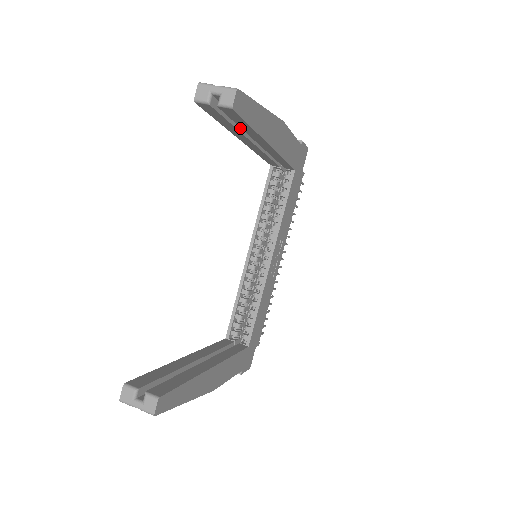
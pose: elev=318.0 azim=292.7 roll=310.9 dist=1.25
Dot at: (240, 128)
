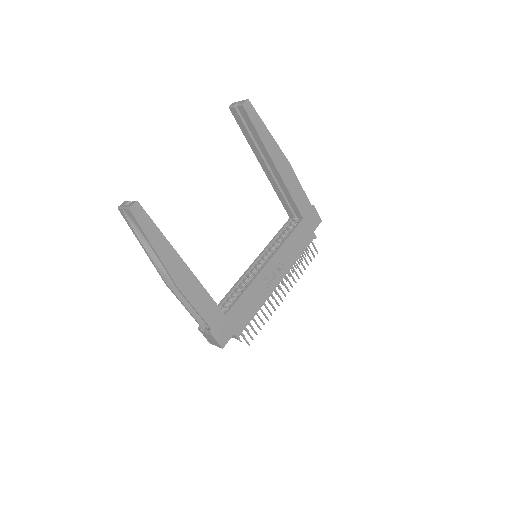
Dot at: (256, 144)
